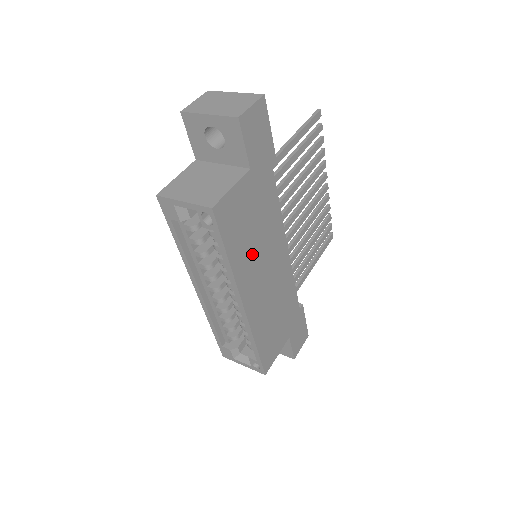
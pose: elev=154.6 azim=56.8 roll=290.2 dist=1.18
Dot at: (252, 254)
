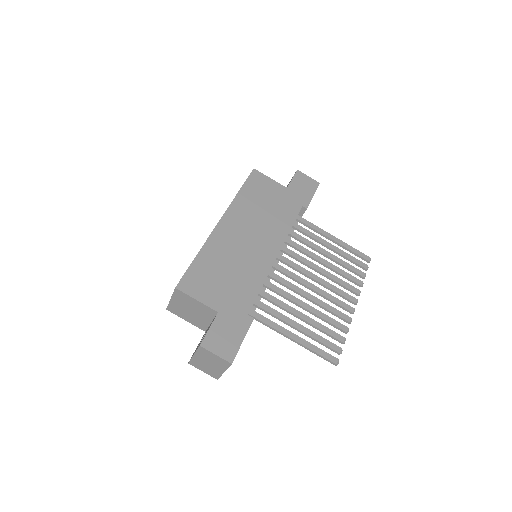
Dot at: (252, 213)
